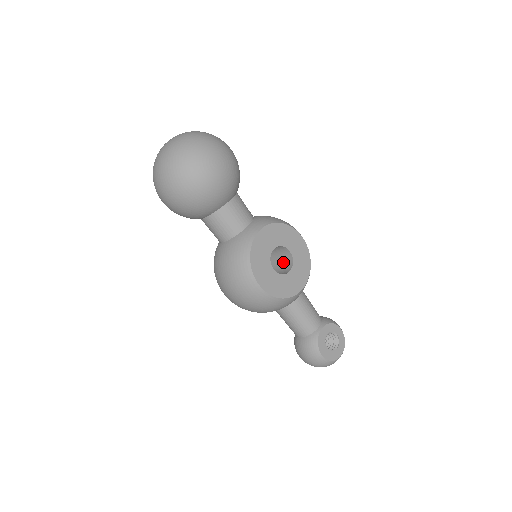
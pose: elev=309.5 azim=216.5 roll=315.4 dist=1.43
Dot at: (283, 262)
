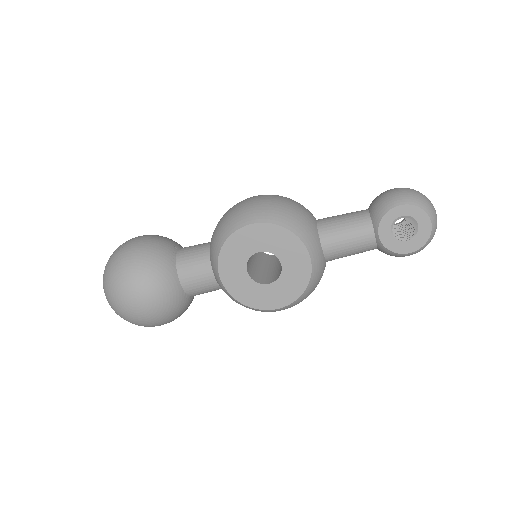
Dot at: occluded
